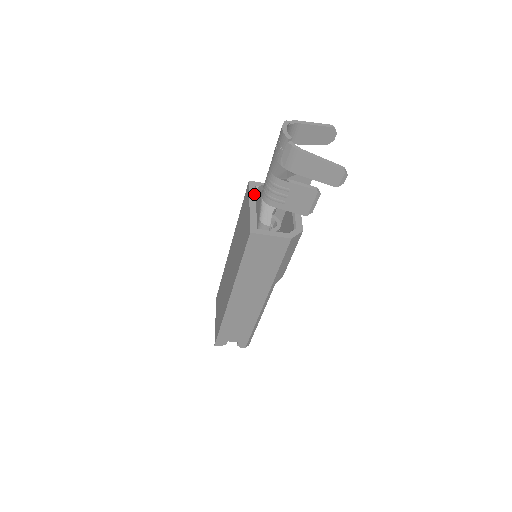
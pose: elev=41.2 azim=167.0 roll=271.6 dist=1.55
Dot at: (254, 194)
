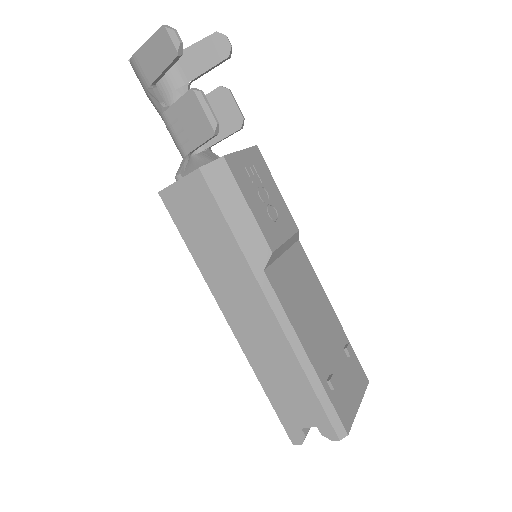
Dot at: occluded
